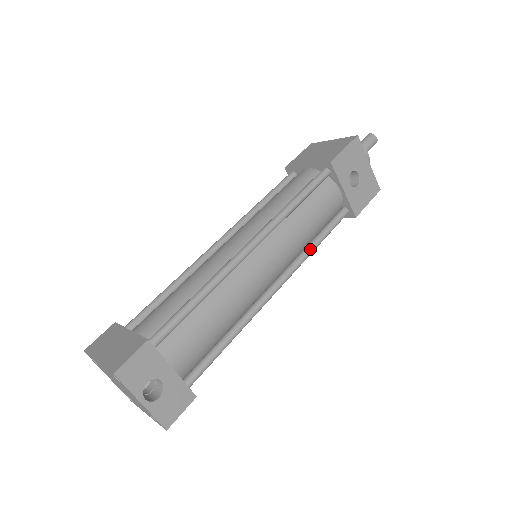
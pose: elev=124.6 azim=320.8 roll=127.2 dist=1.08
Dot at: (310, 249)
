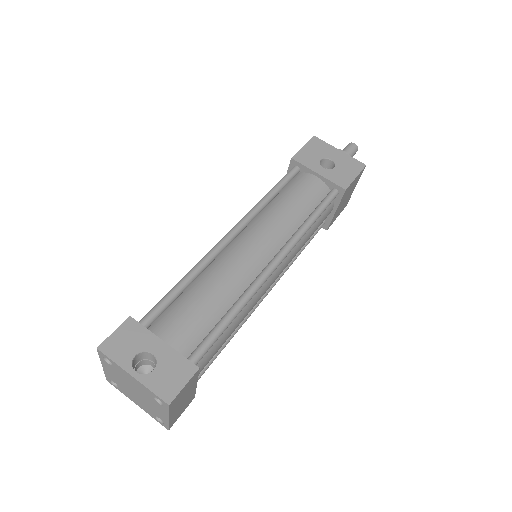
Dot at: (302, 226)
